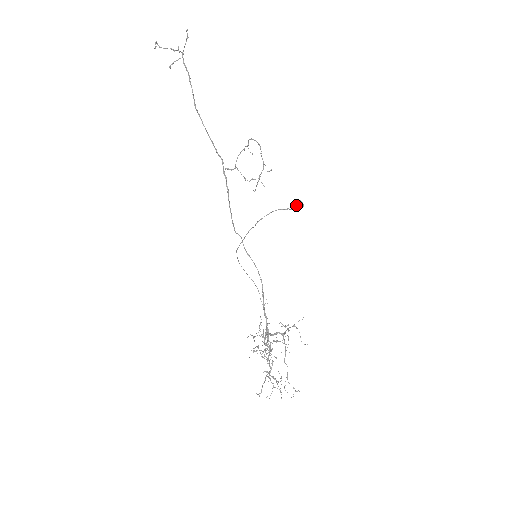
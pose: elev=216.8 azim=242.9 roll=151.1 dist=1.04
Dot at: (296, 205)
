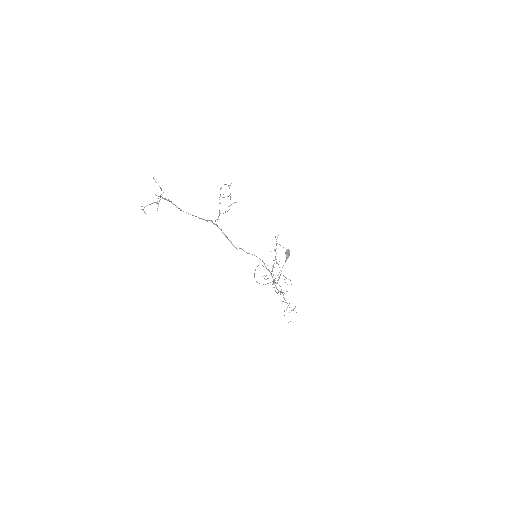
Dot at: (287, 257)
